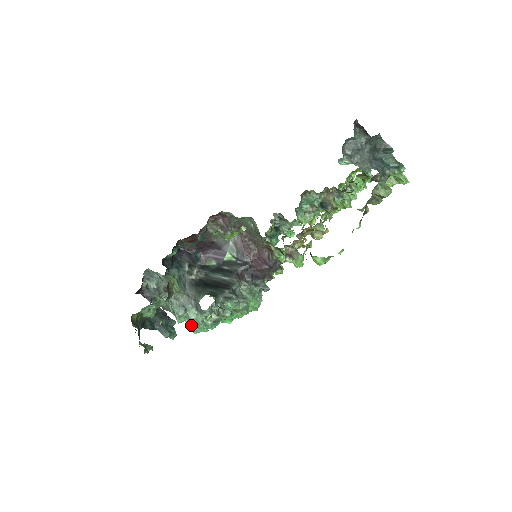
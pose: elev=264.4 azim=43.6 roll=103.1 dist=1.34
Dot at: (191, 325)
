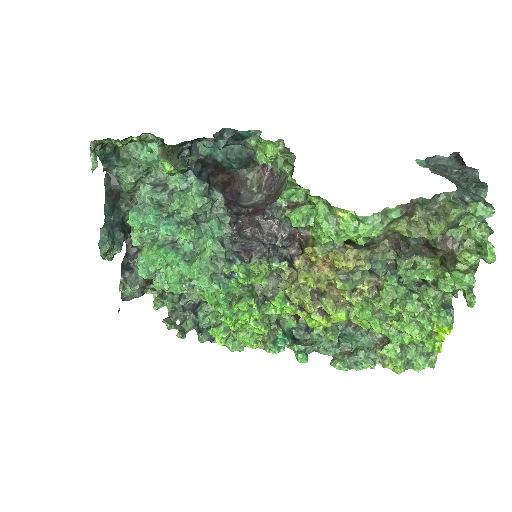
Dot at: (139, 204)
